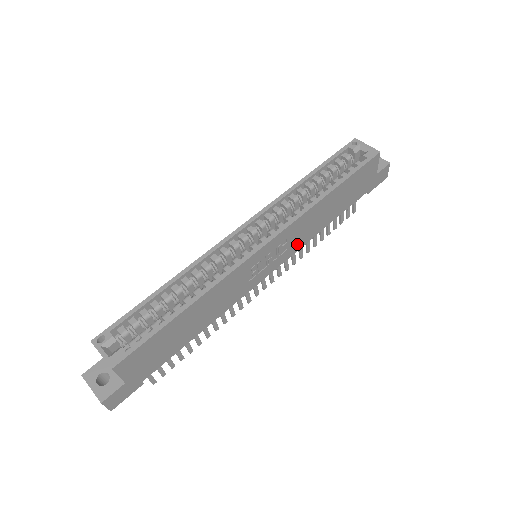
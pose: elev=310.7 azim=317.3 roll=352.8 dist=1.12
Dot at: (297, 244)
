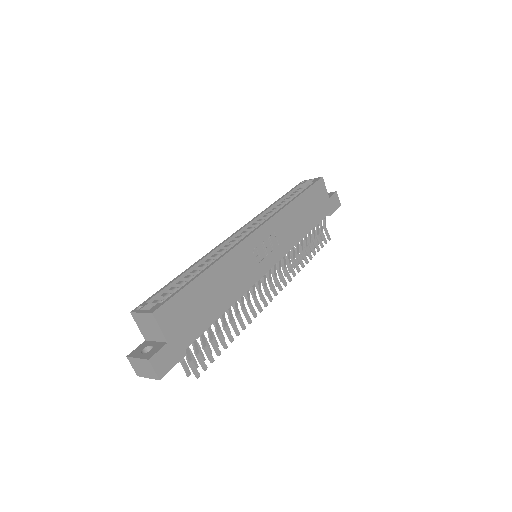
Dot at: (286, 243)
